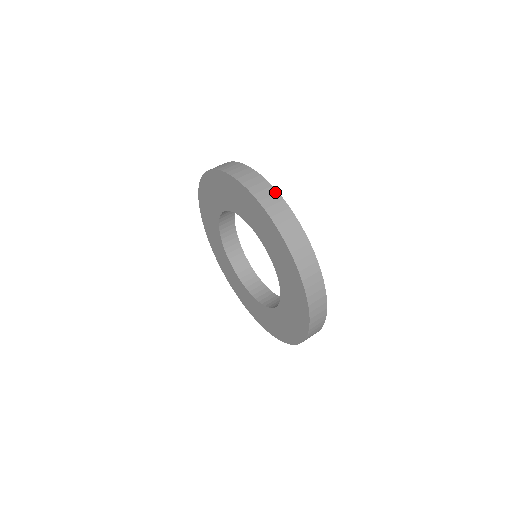
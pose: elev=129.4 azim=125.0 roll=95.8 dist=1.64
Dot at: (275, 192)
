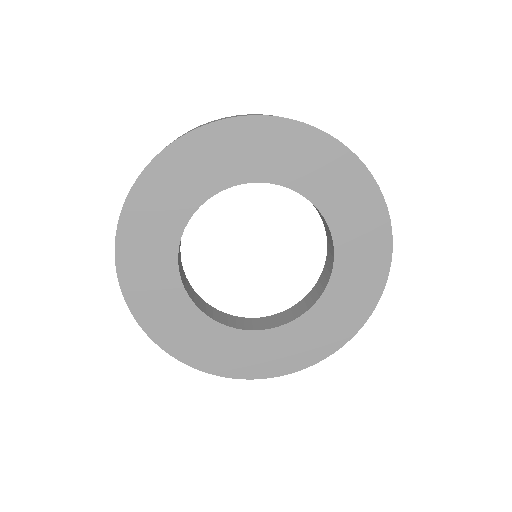
Dot at: occluded
